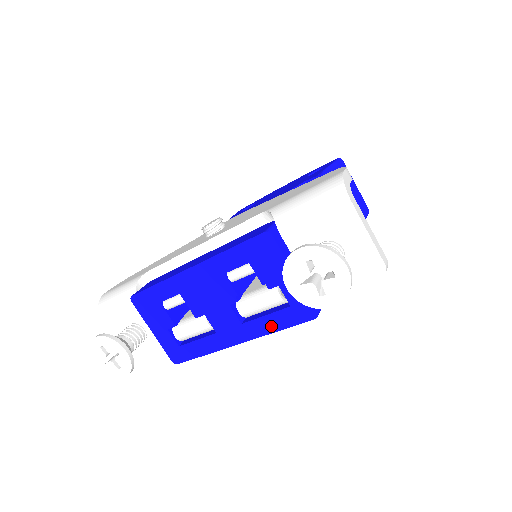
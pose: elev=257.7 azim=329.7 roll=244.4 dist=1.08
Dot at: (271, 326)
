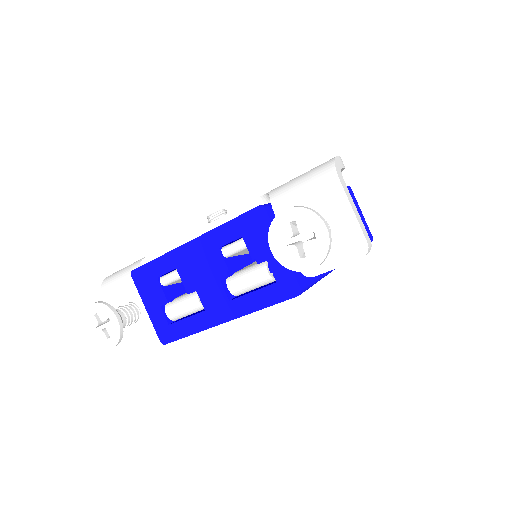
Dot at: (257, 303)
